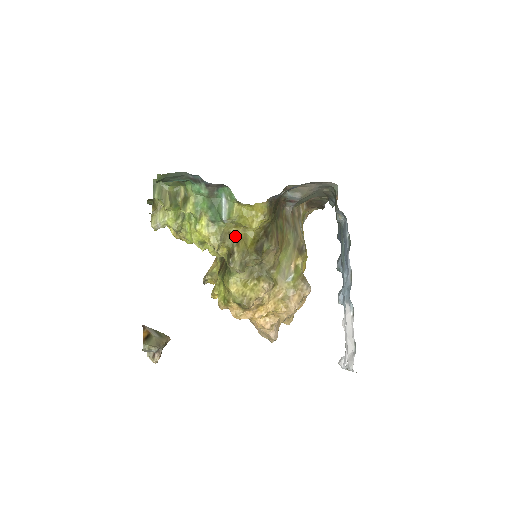
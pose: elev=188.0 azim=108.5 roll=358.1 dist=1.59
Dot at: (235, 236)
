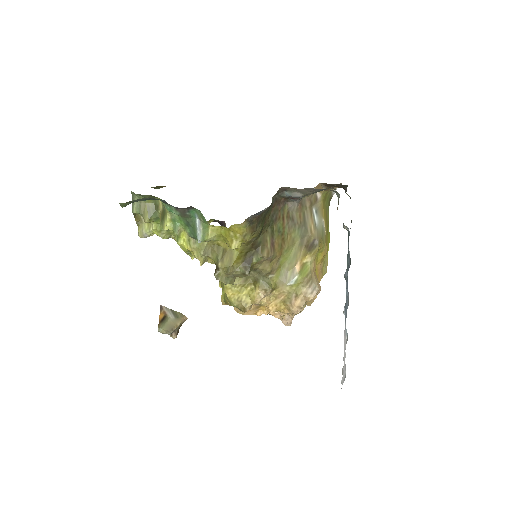
Dot at: (220, 250)
